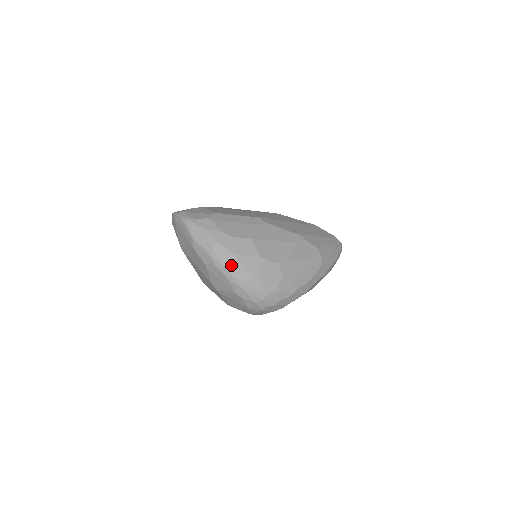
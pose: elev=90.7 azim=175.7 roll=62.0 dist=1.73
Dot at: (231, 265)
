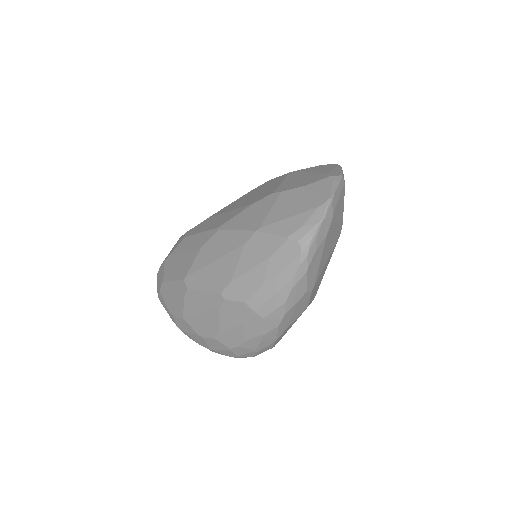
Dot at: (192, 339)
